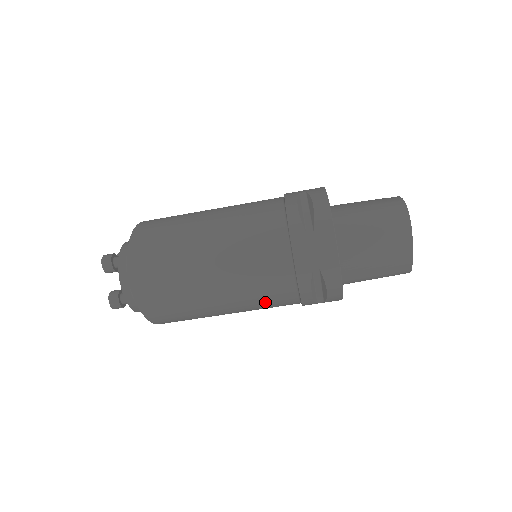
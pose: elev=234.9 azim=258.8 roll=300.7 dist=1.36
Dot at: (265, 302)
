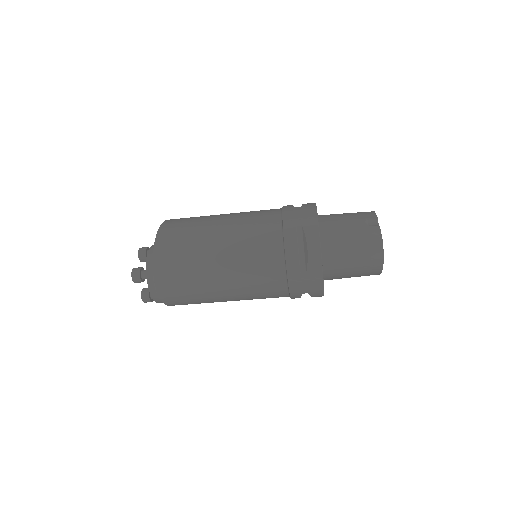
Dot at: occluded
